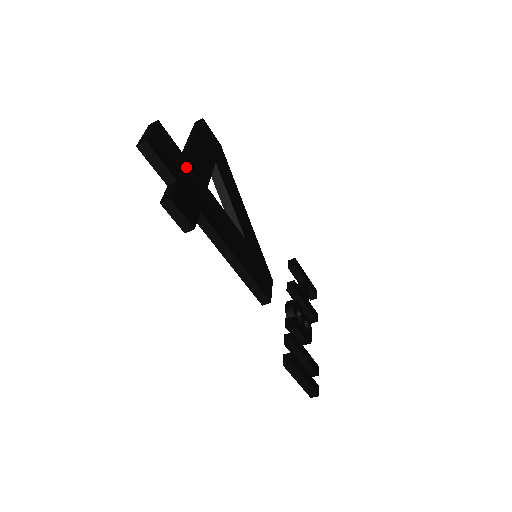
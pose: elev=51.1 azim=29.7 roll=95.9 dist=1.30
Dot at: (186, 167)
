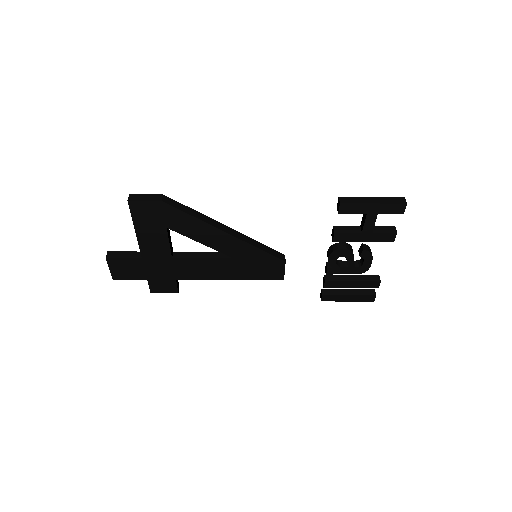
Dot at: (146, 264)
